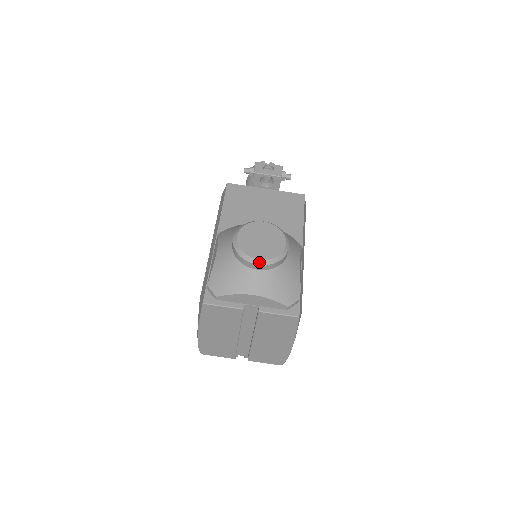
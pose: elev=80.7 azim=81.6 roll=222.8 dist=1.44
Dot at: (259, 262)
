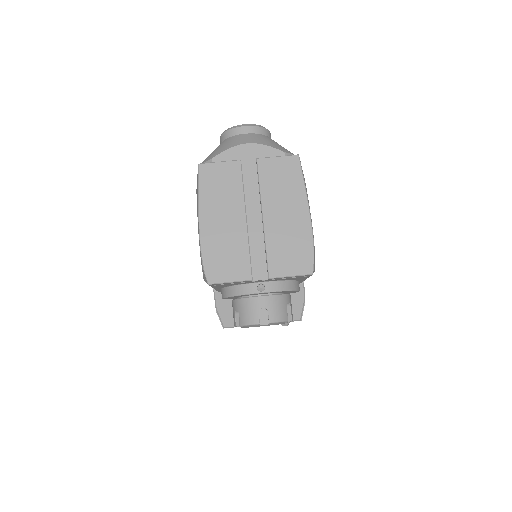
Dot at: (245, 125)
